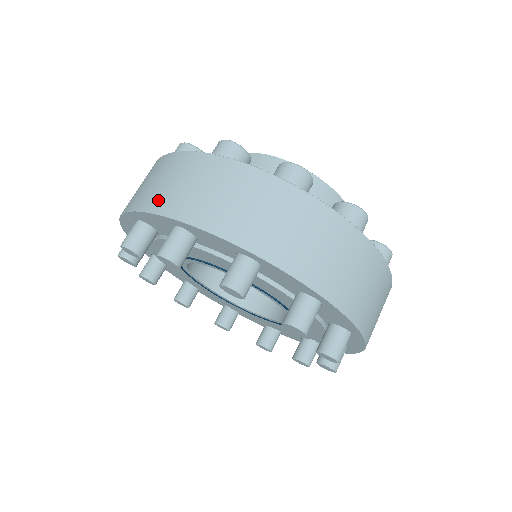
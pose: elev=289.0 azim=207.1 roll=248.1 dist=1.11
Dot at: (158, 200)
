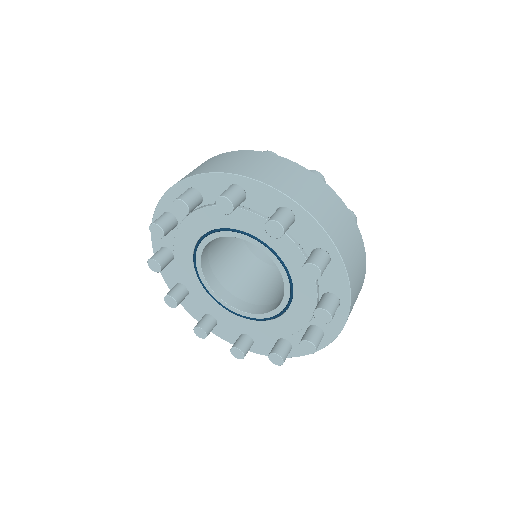
Dot at: occluded
